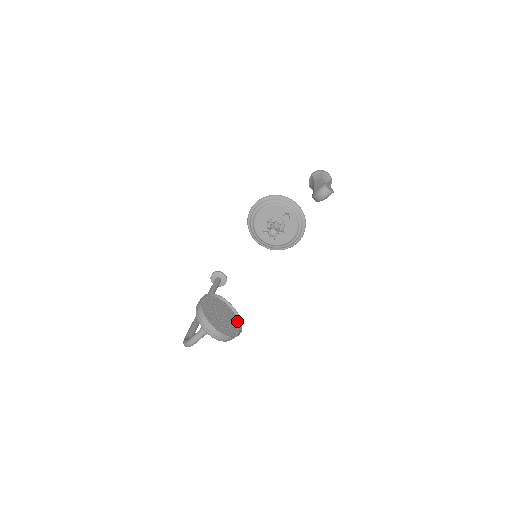
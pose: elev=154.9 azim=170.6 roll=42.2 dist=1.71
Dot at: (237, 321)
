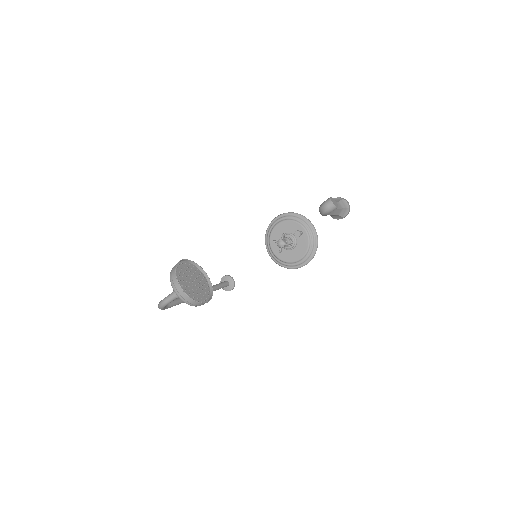
Dot at: (209, 295)
